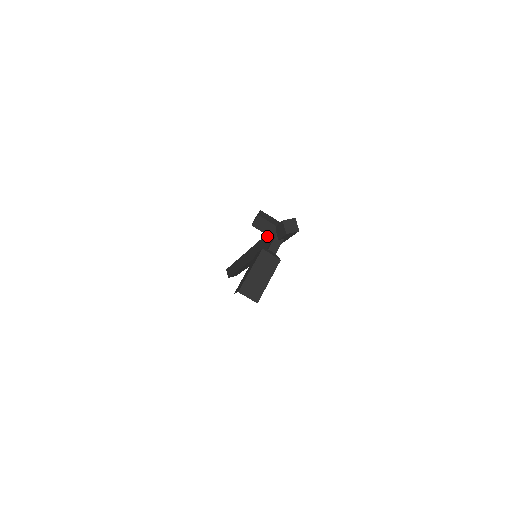
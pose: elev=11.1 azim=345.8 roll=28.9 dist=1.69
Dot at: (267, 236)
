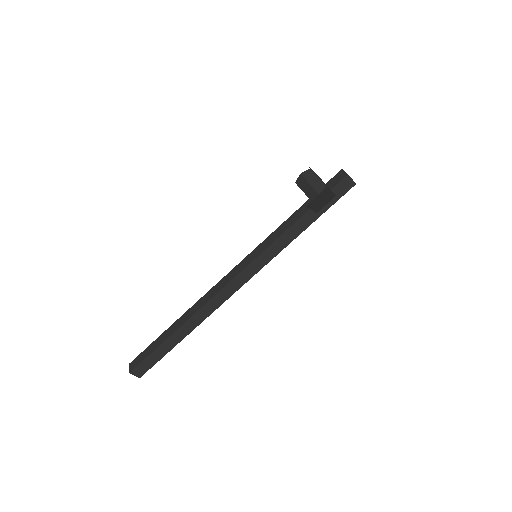
Dot at: (298, 211)
